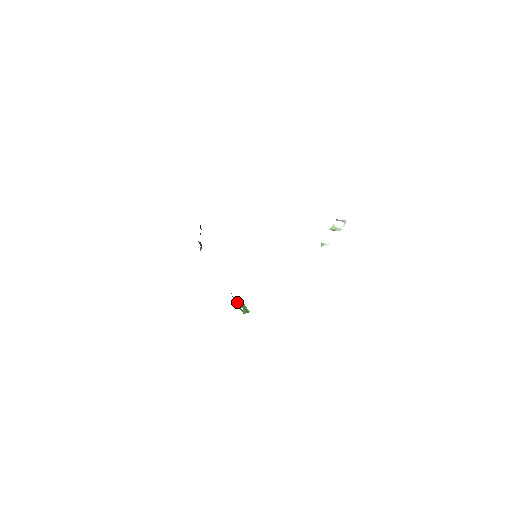
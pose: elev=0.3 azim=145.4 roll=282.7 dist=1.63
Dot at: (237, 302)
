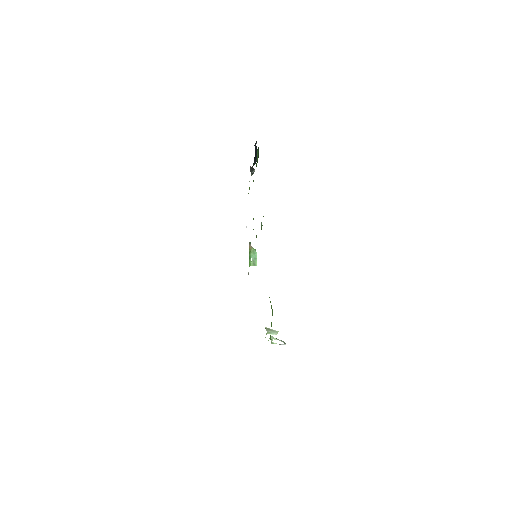
Dot at: (251, 251)
